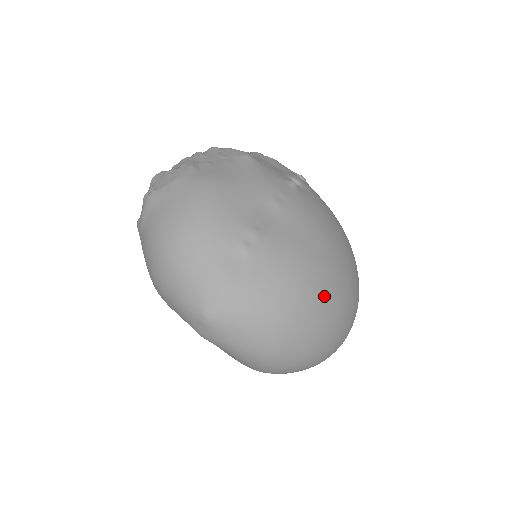
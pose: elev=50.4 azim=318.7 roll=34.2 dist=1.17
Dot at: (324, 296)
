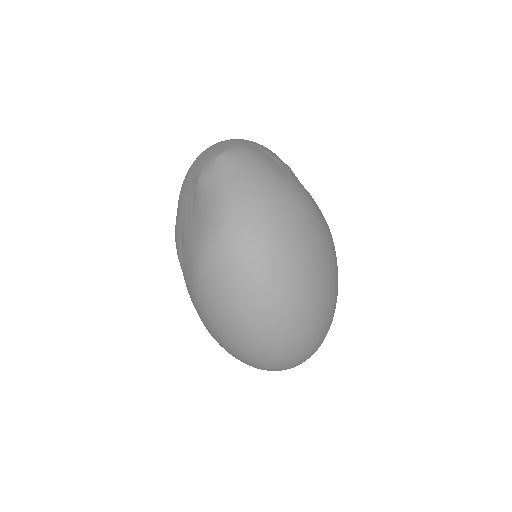
Dot at: (310, 225)
